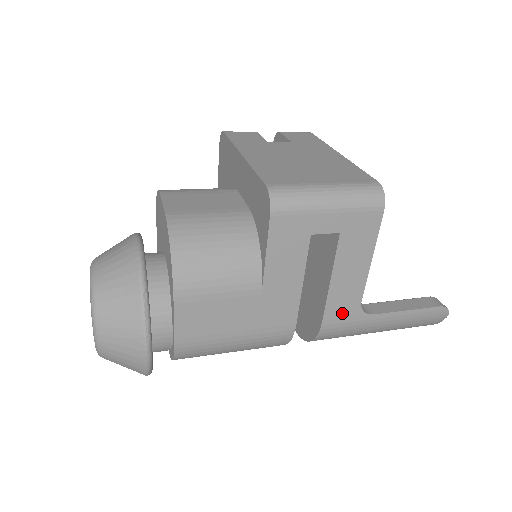
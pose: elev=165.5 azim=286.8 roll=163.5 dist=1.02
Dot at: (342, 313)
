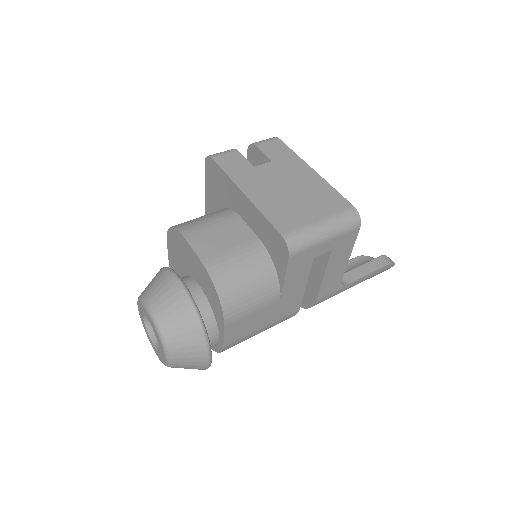
Dot at: (329, 291)
